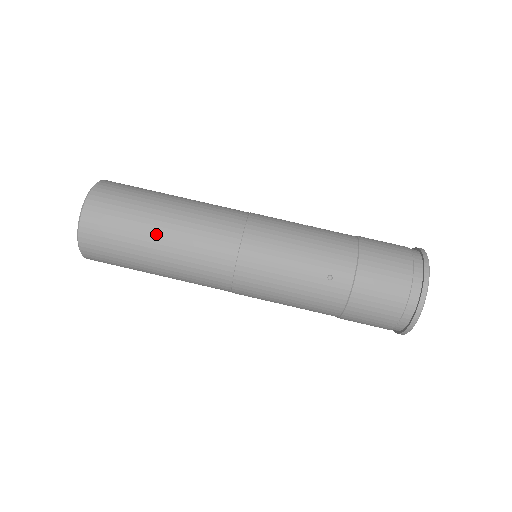
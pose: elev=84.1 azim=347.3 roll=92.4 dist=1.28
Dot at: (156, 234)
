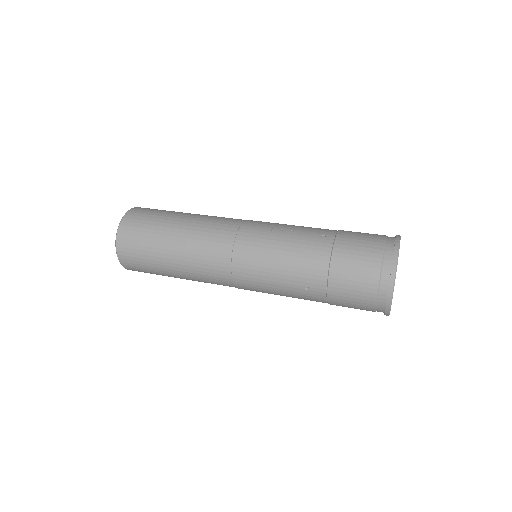
Dot at: (170, 264)
